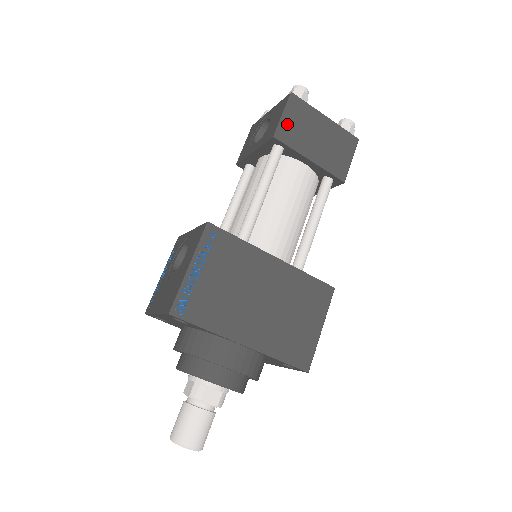
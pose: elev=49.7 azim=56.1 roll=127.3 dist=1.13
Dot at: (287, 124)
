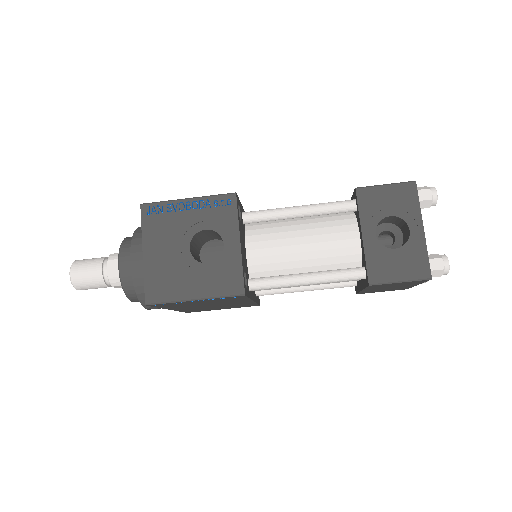
Dot at: (391, 284)
